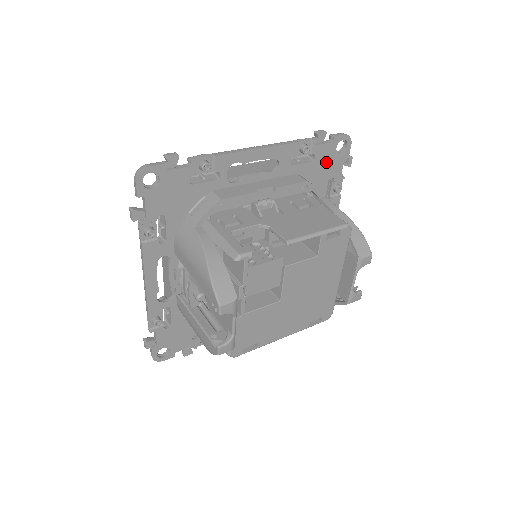
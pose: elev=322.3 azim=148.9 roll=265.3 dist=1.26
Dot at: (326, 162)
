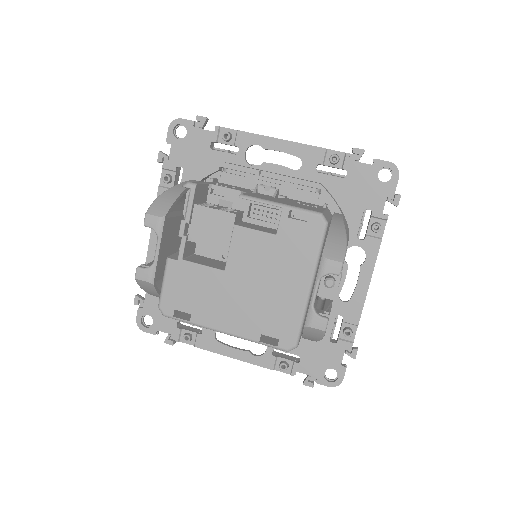
Dot at: (362, 186)
